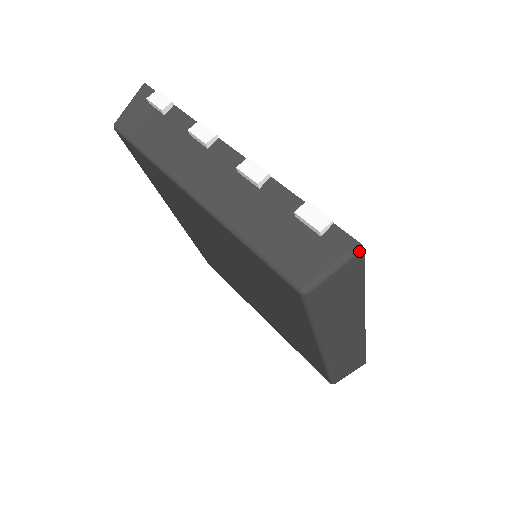
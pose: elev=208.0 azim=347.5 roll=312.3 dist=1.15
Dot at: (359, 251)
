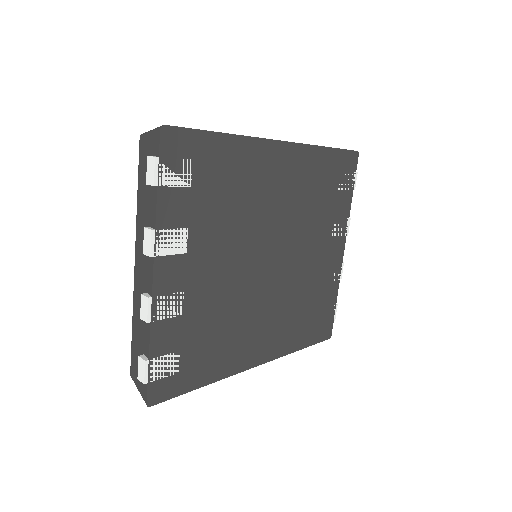
Dot at: (147, 404)
